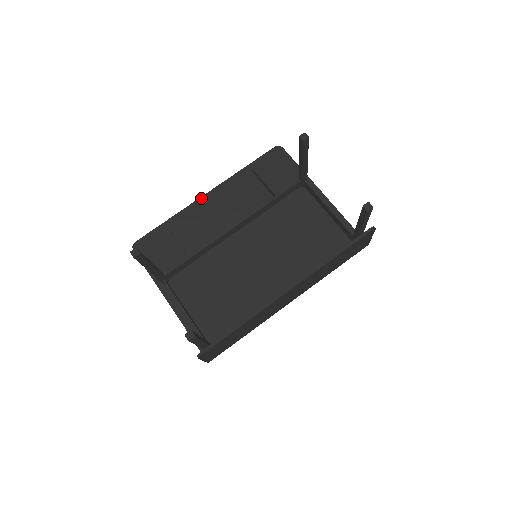
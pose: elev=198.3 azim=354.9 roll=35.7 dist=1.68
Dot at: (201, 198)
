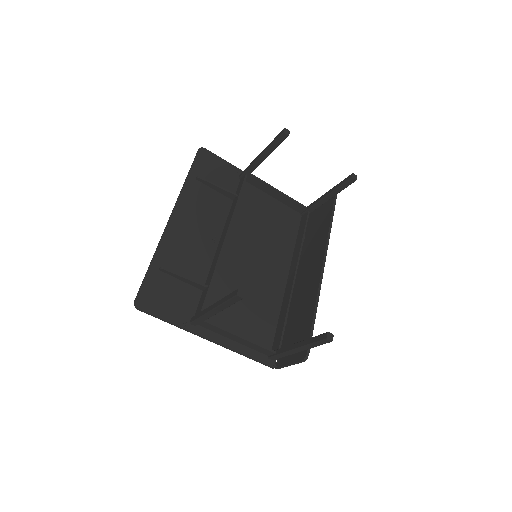
Dot at: (169, 223)
